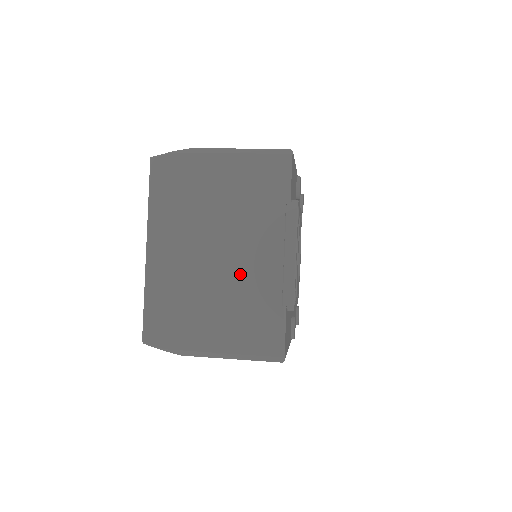
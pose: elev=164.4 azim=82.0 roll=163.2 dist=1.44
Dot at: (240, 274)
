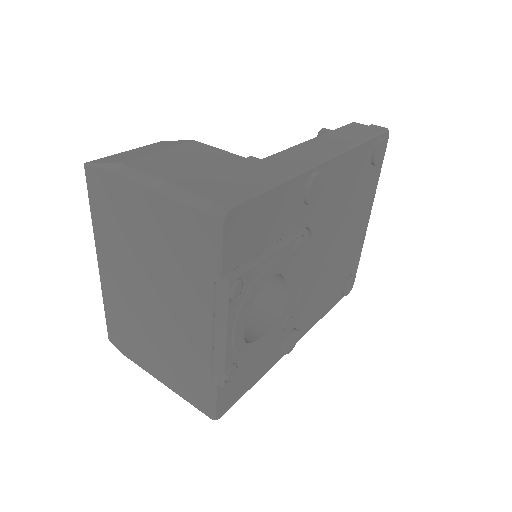
Dot at: (174, 329)
